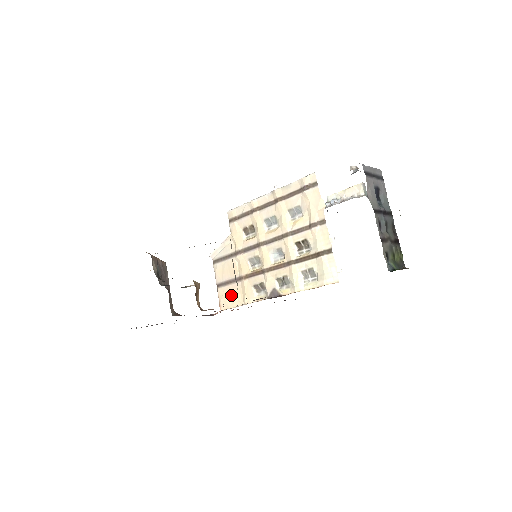
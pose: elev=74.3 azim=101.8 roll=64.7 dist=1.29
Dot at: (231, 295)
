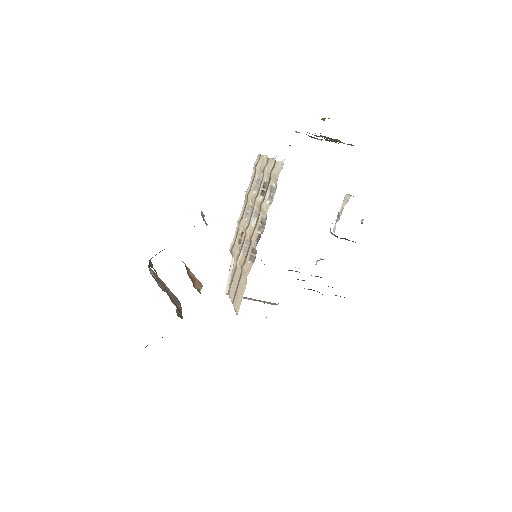
Dot at: (240, 292)
